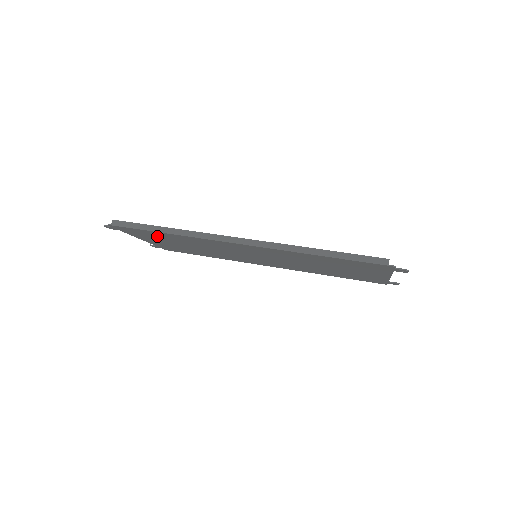
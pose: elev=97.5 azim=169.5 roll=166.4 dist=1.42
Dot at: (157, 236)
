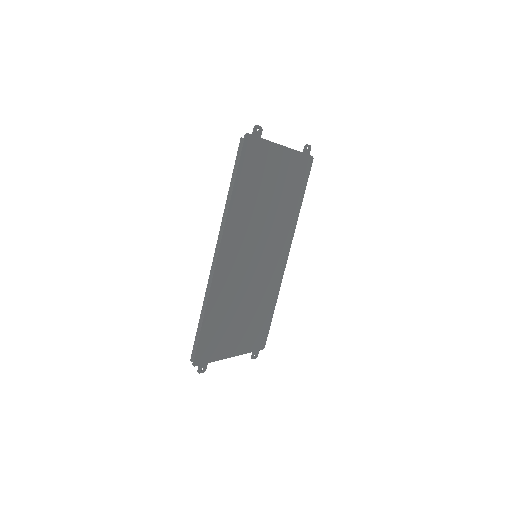
Dot at: (217, 331)
